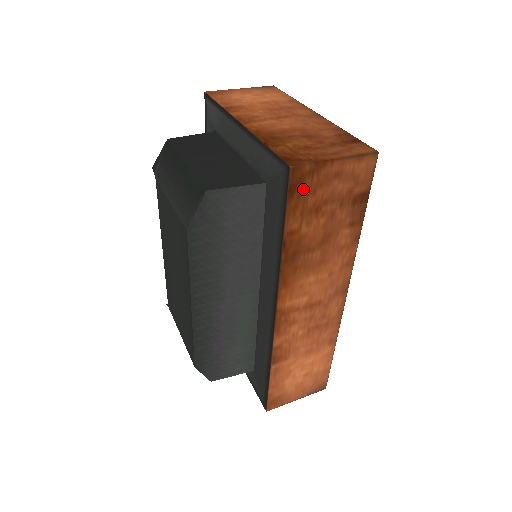
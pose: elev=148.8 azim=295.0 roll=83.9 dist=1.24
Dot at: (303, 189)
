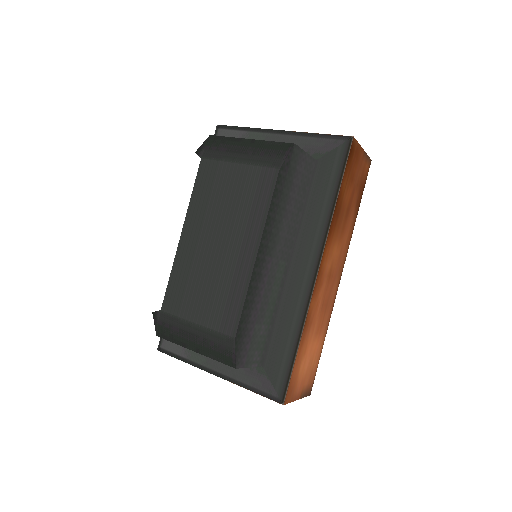
Dot at: (352, 159)
